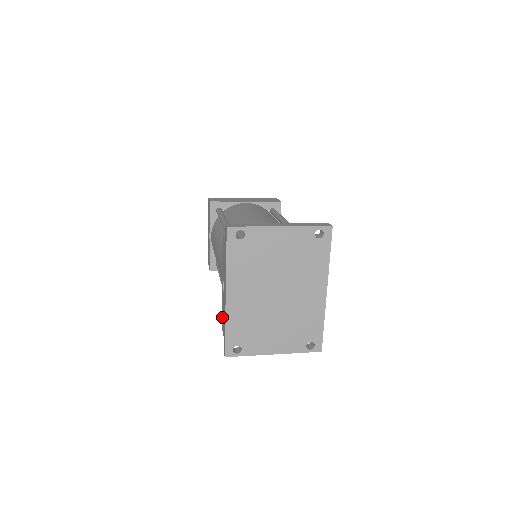
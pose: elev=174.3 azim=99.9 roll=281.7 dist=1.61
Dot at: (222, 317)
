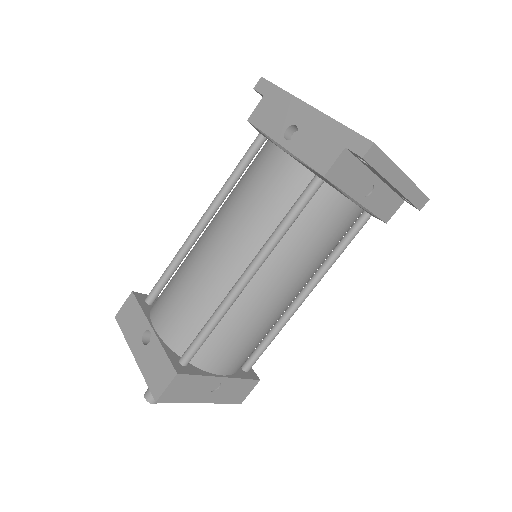
Dot at: (317, 156)
